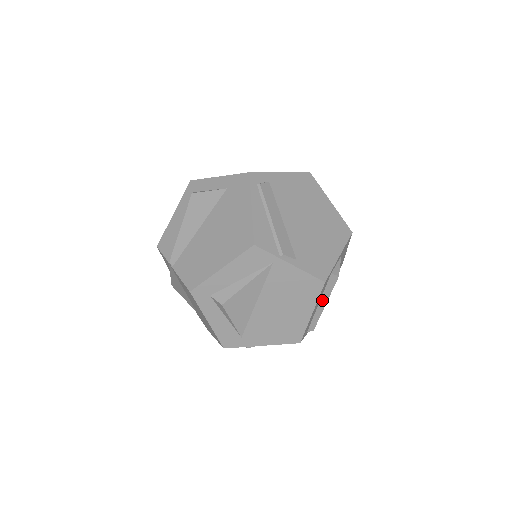
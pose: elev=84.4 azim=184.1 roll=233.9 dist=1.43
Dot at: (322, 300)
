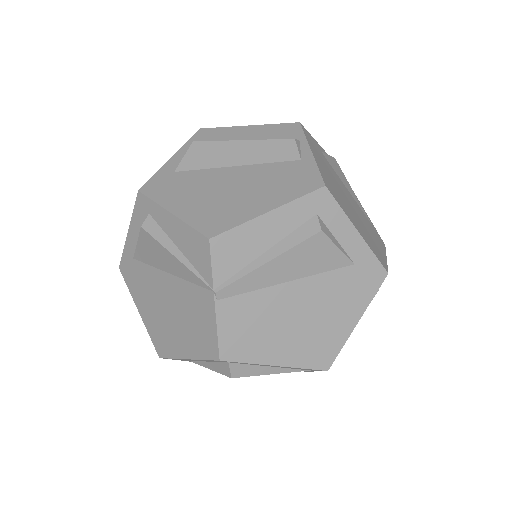
Dot at: occluded
